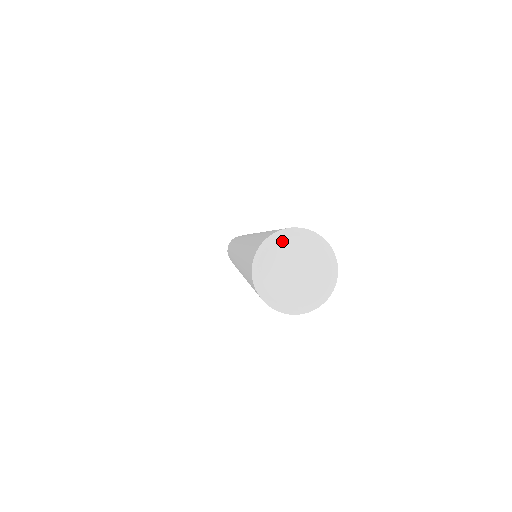
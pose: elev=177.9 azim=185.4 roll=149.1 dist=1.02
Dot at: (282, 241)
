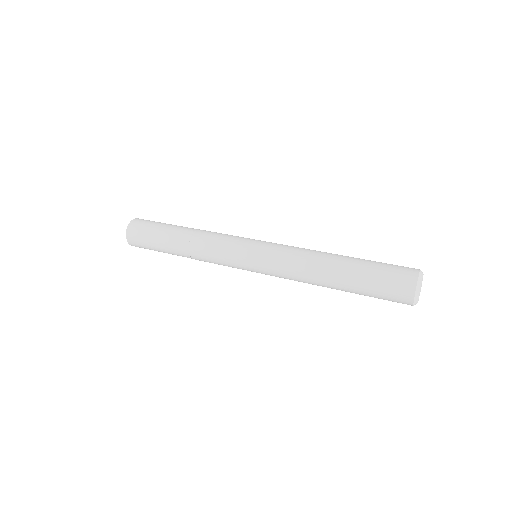
Dot at: occluded
